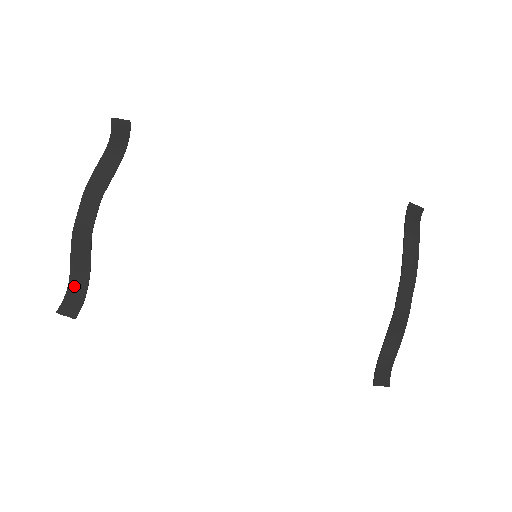
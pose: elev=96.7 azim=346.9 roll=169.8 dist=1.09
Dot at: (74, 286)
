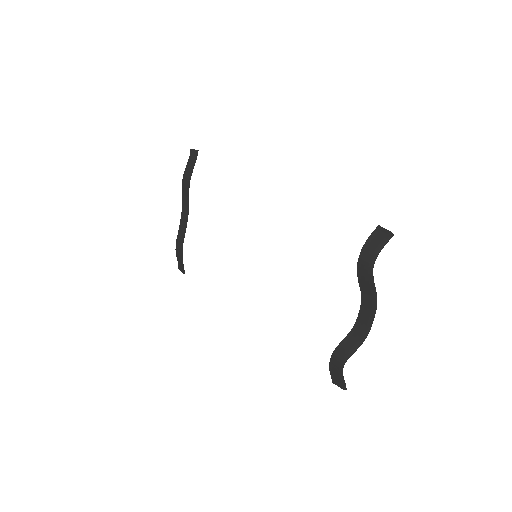
Dot at: (178, 257)
